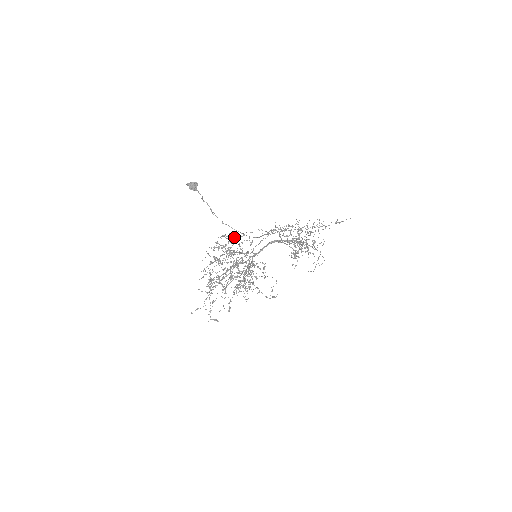
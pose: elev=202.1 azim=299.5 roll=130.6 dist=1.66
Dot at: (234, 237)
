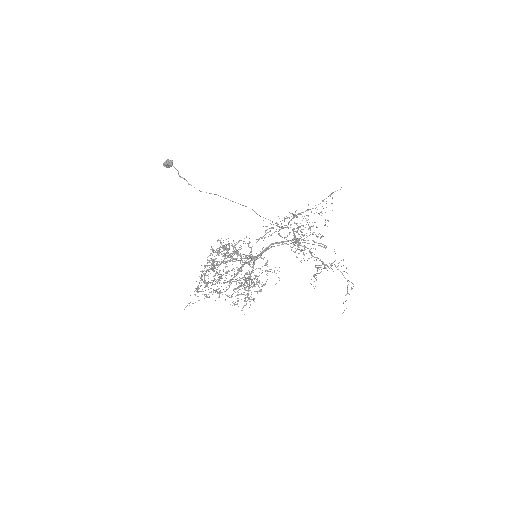
Dot at: (231, 245)
